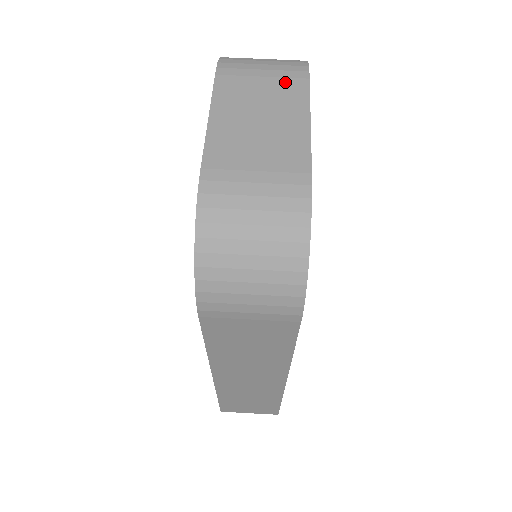
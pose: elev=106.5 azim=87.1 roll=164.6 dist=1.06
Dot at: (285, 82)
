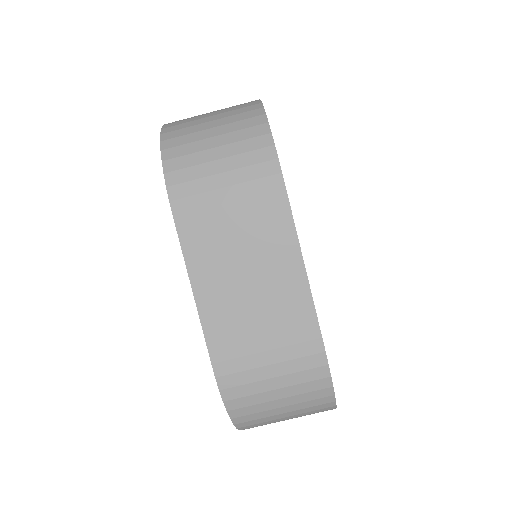
Dot at: (258, 204)
